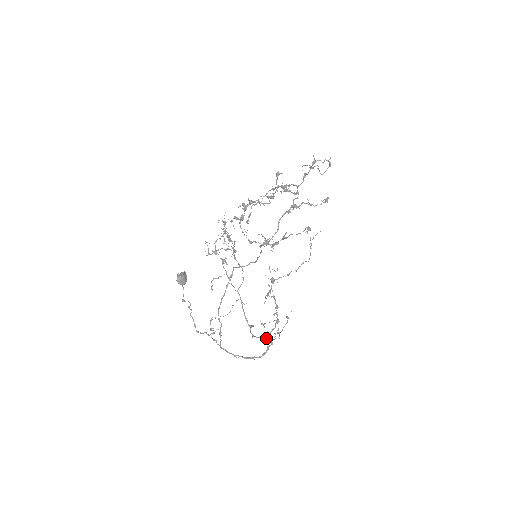
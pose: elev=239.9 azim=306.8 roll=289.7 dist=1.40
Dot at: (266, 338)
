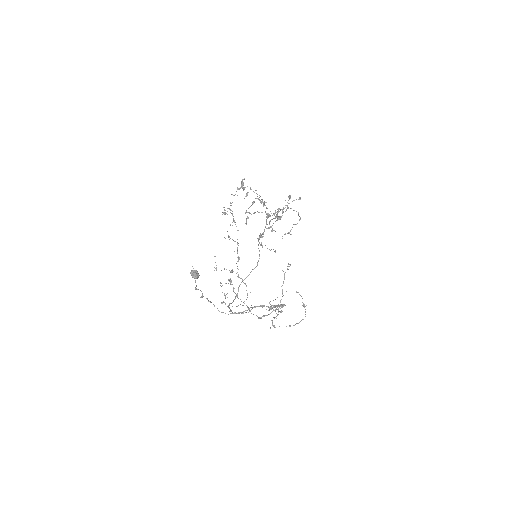
Dot at: (275, 309)
